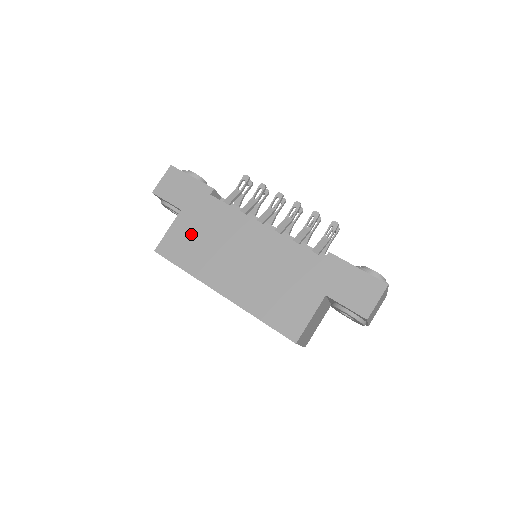
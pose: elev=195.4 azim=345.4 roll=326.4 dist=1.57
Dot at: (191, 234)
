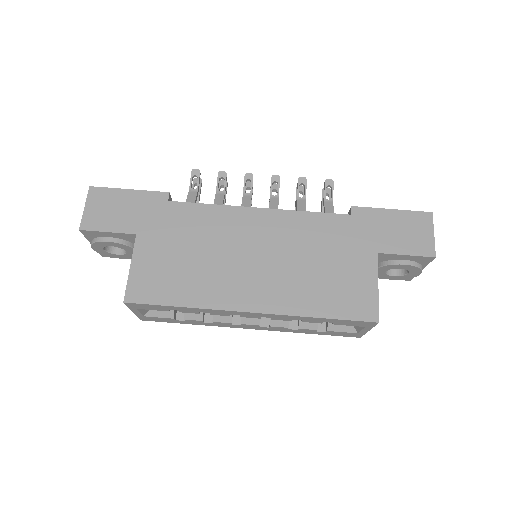
Dot at: (168, 258)
